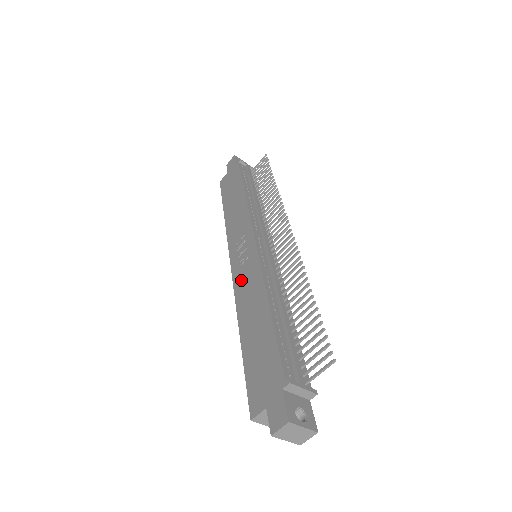
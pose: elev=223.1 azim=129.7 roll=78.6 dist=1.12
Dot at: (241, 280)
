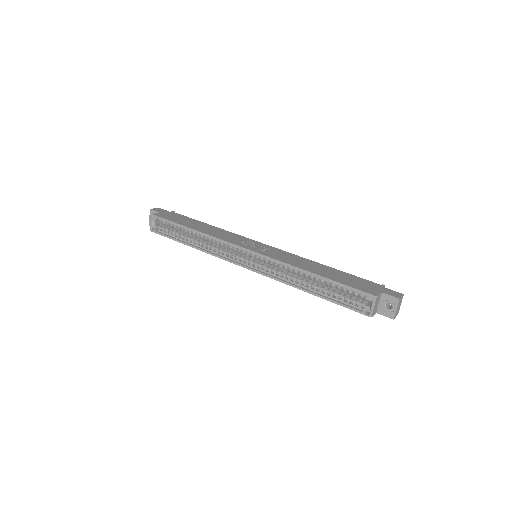
Dot at: (276, 255)
